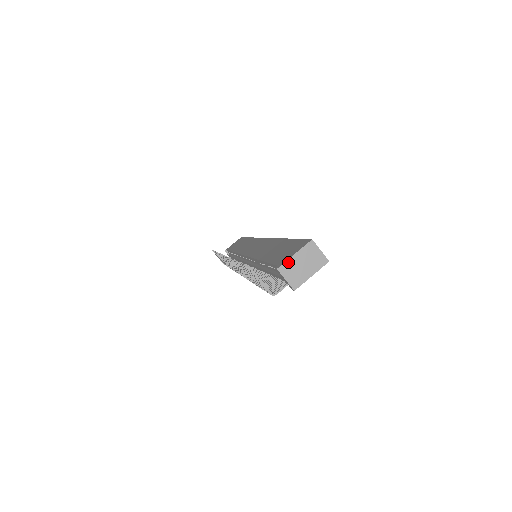
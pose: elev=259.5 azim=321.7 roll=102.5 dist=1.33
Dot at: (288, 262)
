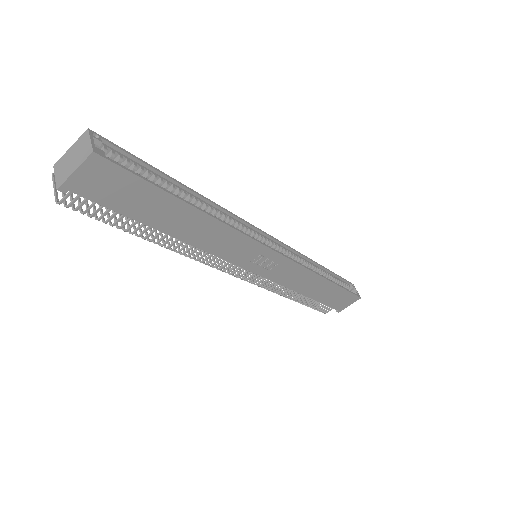
Dot at: (63, 157)
